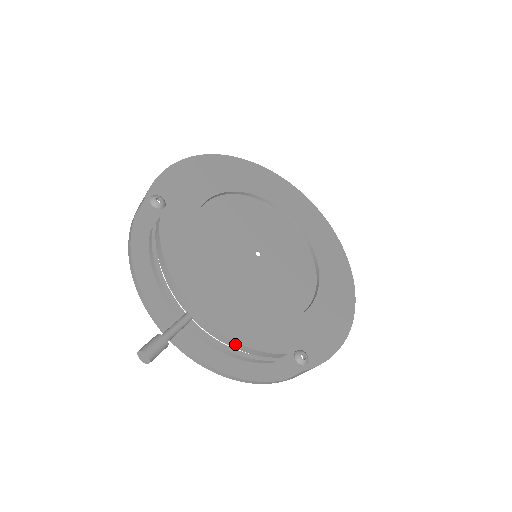
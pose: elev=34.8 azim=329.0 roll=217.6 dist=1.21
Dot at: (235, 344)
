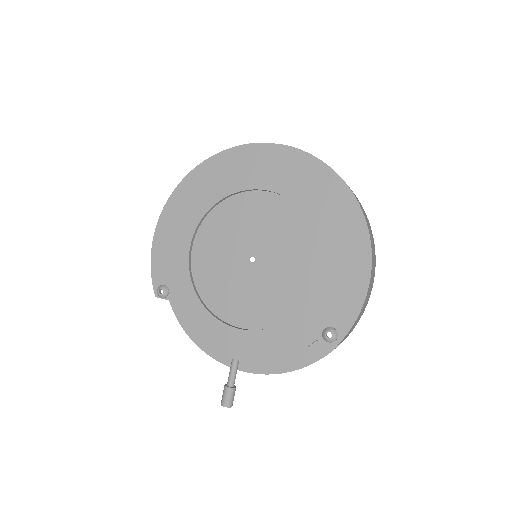
Dot at: (273, 360)
